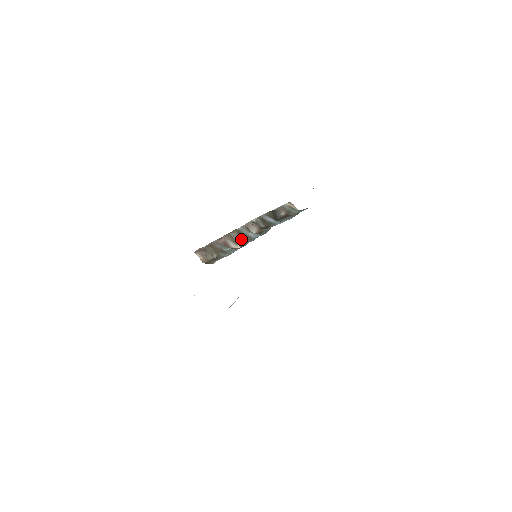
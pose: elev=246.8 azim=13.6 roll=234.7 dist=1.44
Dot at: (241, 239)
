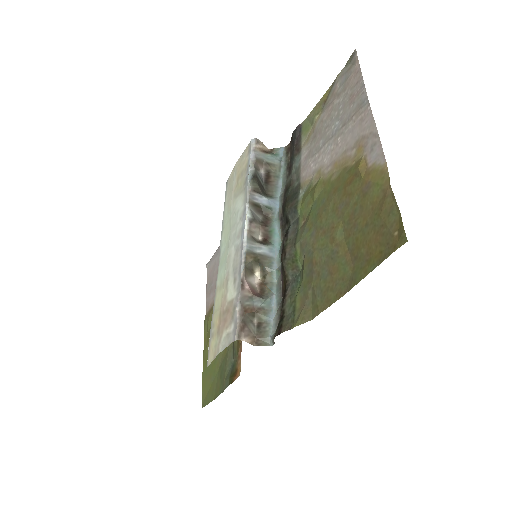
Dot at: (259, 265)
